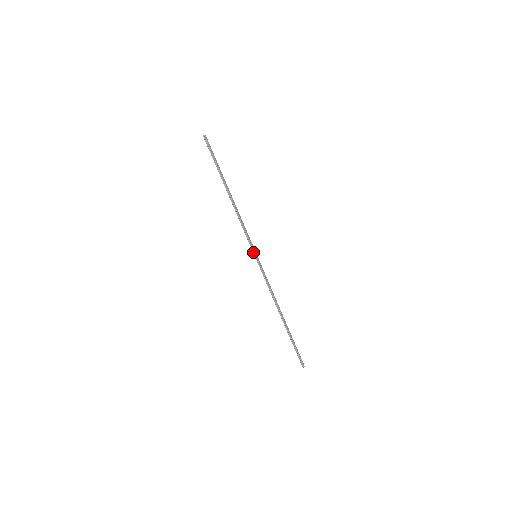
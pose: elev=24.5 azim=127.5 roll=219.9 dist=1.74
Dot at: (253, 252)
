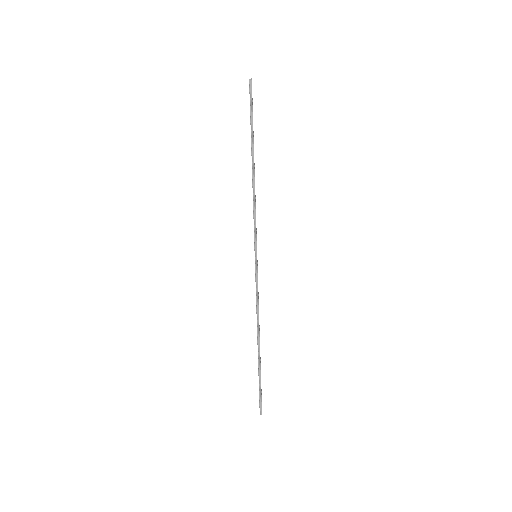
Dot at: (255, 250)
